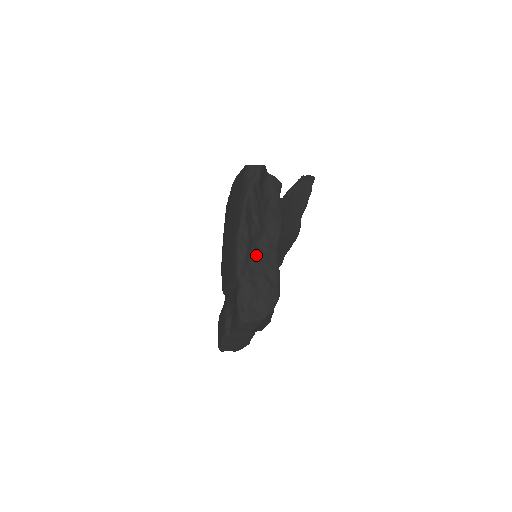
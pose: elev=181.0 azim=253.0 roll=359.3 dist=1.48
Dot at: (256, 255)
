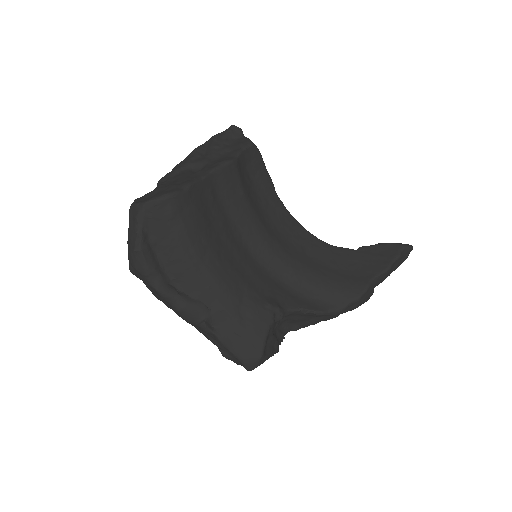
Dot at: (186, 174)
